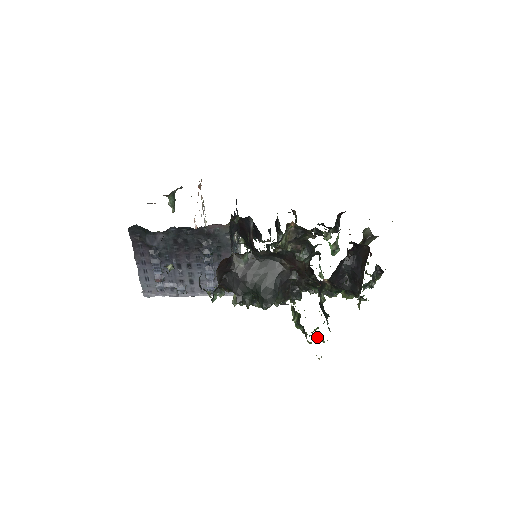
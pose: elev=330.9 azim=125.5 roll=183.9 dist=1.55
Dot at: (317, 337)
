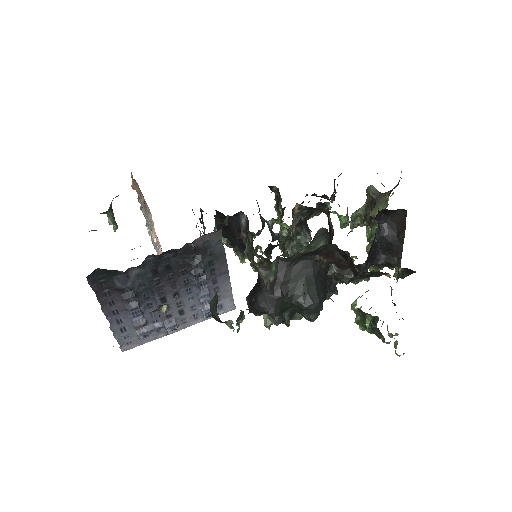
Dot at: (390, 333)
